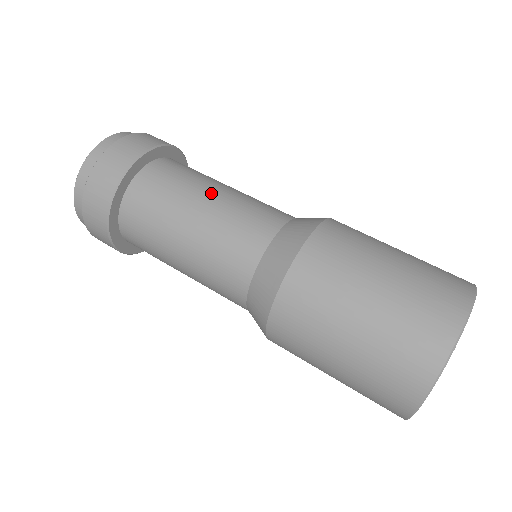
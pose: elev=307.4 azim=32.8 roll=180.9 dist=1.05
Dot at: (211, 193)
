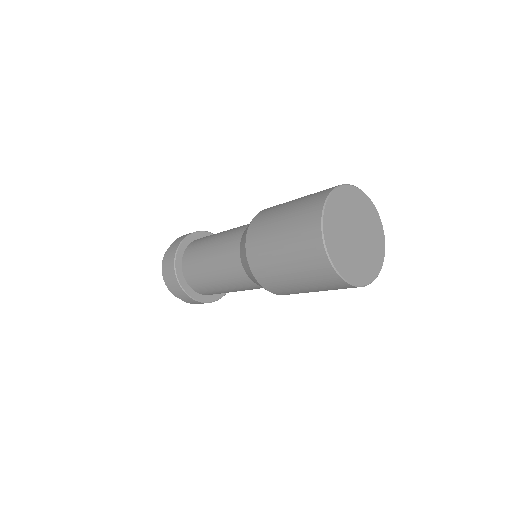
Dot at: (209, 265)
